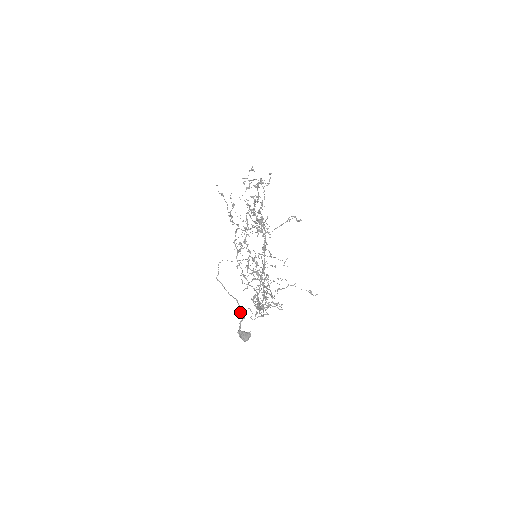
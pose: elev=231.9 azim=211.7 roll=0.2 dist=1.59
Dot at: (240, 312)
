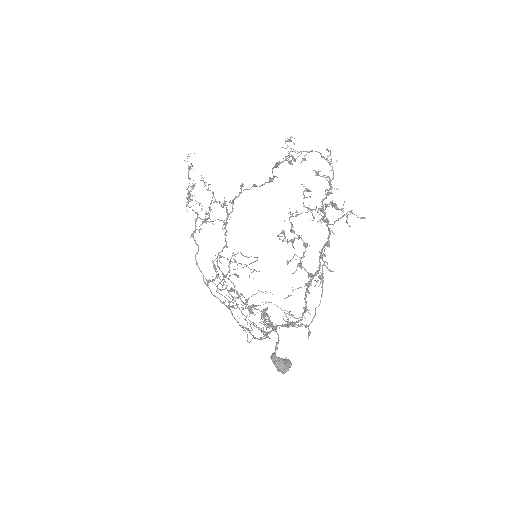
Dot at: (275, 329)
